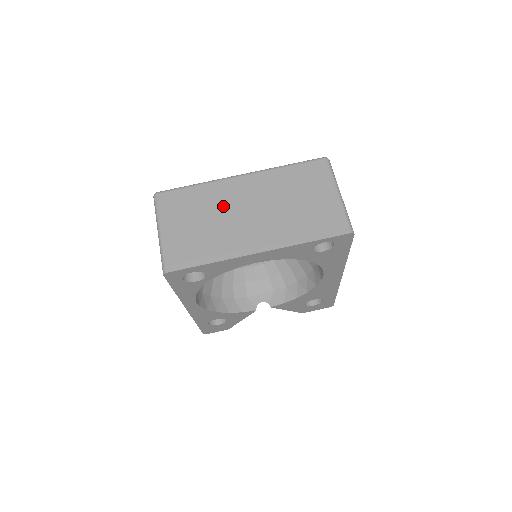
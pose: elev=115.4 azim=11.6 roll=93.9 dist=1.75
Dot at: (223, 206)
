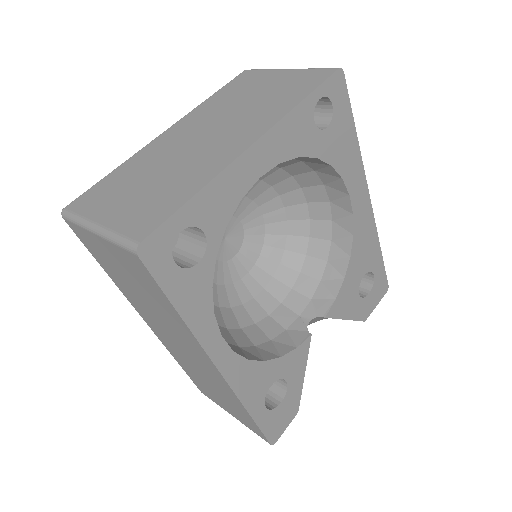
Dot at: (165, 156)
